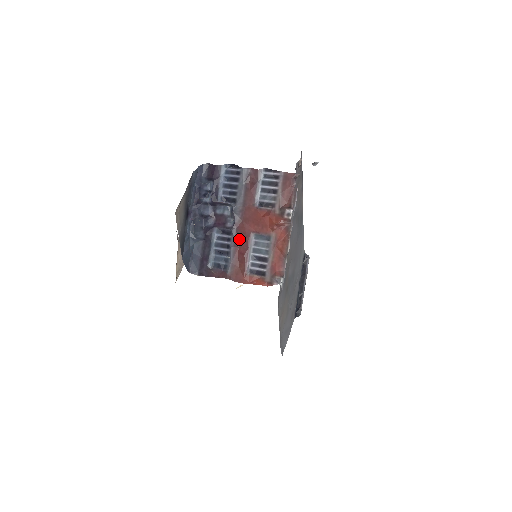
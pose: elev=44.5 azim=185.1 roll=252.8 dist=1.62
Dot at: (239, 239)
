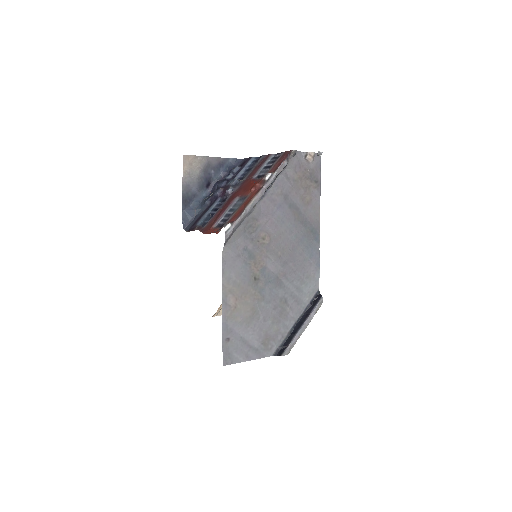
Dot at: (227, 202)
